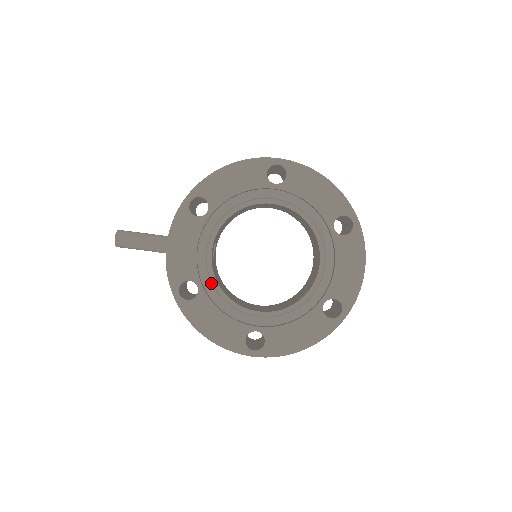
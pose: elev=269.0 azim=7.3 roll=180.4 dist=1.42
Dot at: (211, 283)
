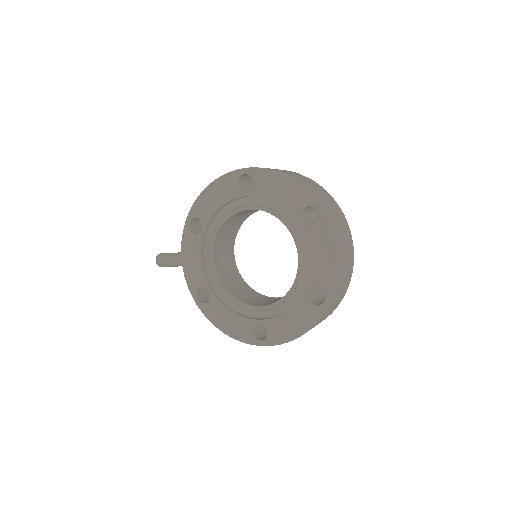
Dot at: (218, 287)
